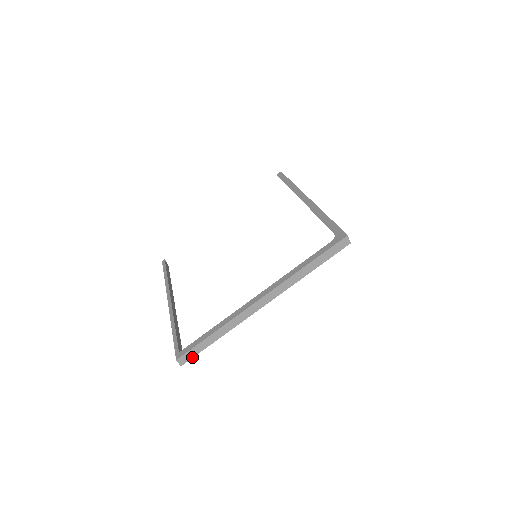
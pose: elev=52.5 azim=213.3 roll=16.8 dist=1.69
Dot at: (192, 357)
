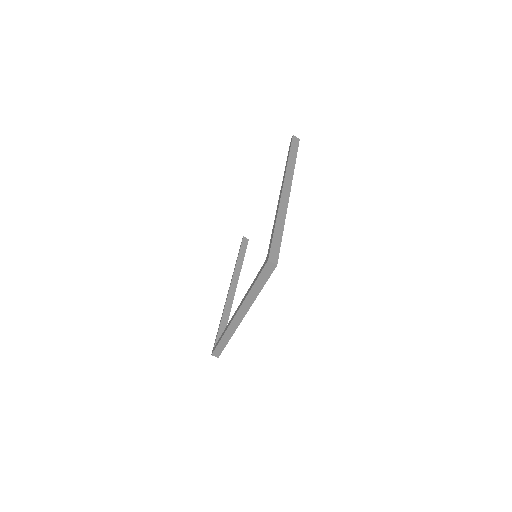
Dot at: occluded
